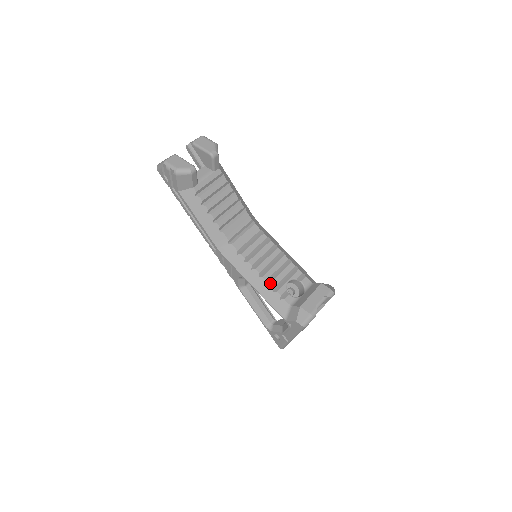
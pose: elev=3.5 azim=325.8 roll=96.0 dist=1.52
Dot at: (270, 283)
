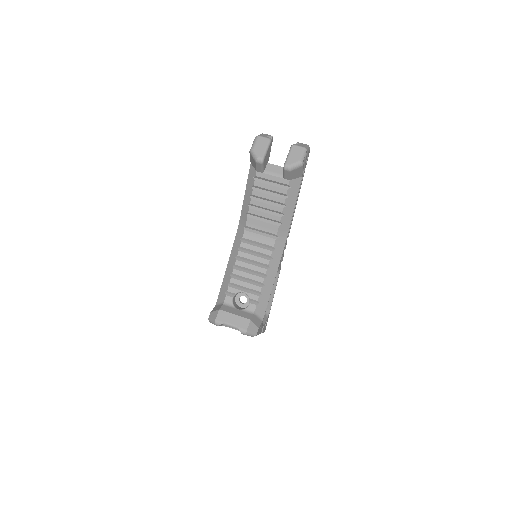
Dot at: (232, 277)
